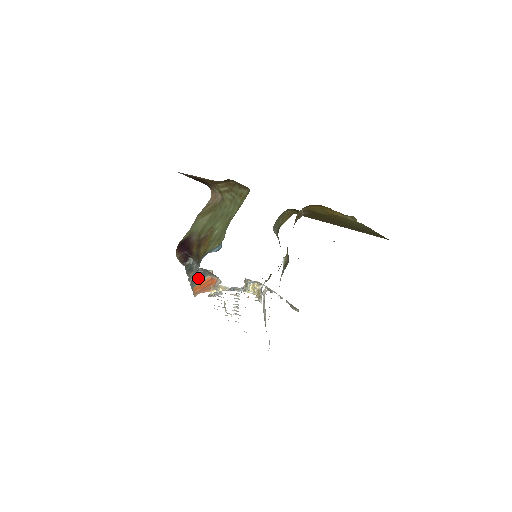
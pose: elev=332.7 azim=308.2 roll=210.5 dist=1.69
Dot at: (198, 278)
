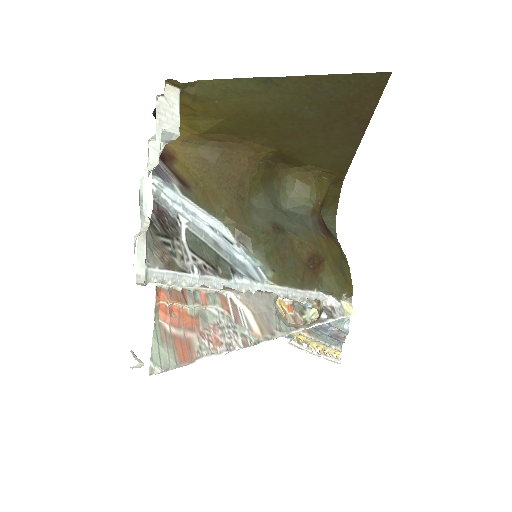
Dot at: occluded
